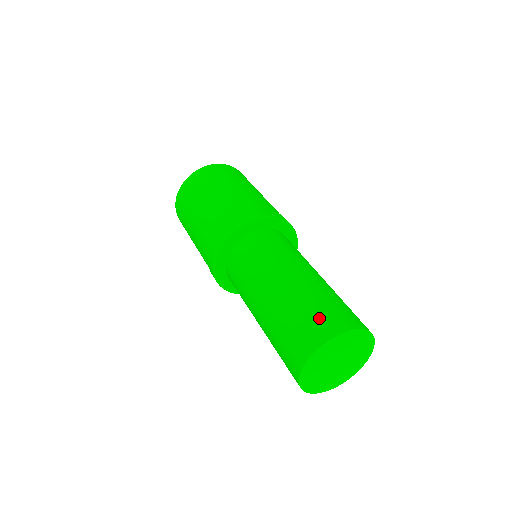
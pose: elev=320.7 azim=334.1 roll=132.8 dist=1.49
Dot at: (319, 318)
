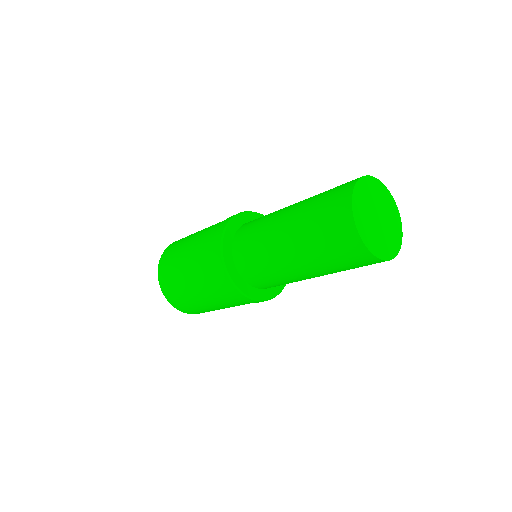
Dot at: (331, 199)
